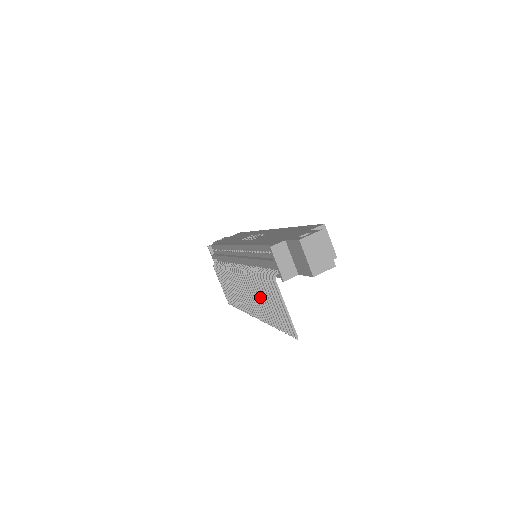
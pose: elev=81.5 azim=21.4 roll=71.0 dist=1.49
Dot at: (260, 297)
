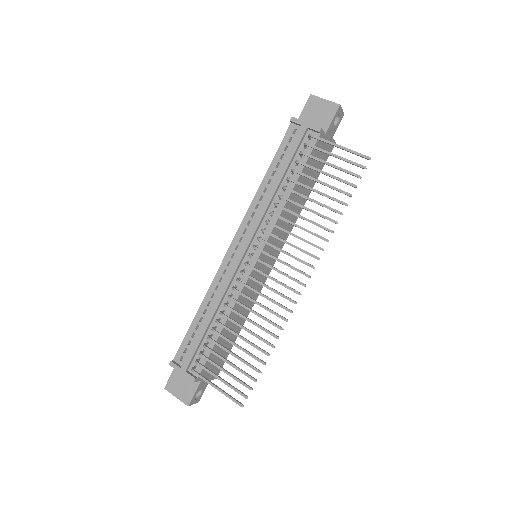
Dot at: (301, 216)
